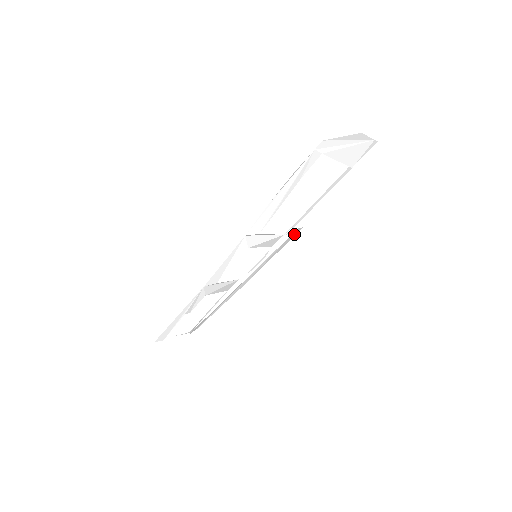
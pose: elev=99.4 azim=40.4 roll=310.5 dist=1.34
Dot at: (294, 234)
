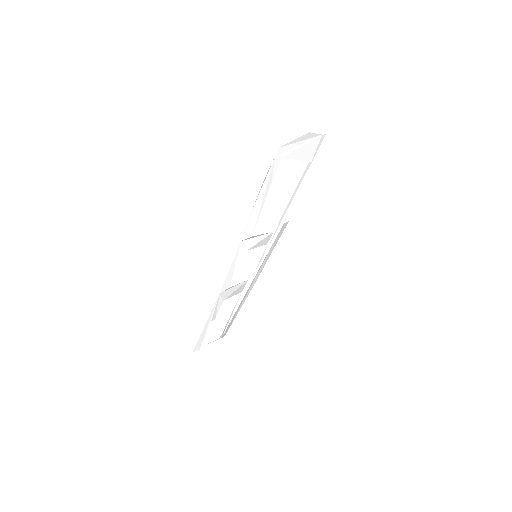
Dot at: (283, 229)
